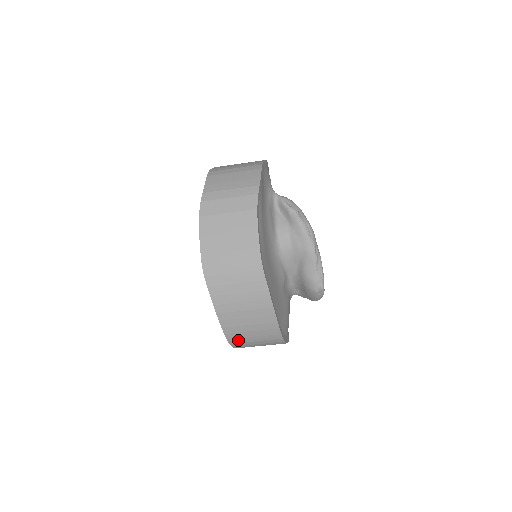
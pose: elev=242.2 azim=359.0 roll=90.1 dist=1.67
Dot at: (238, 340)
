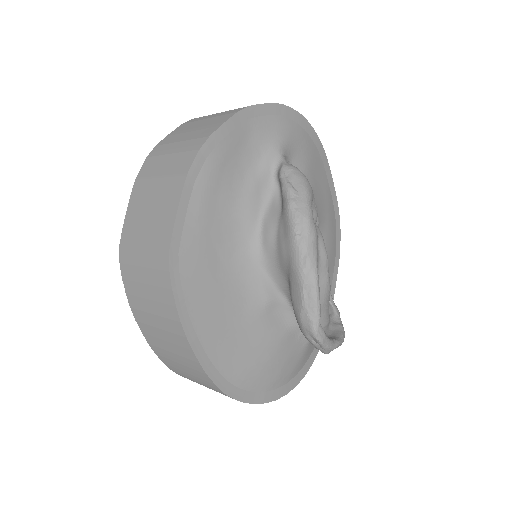
Dot at: (176, 369)
